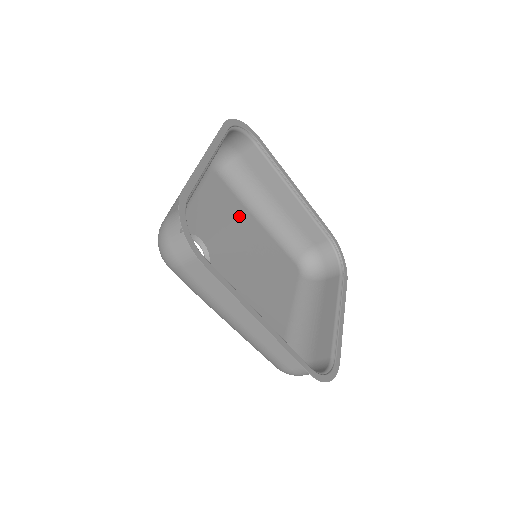
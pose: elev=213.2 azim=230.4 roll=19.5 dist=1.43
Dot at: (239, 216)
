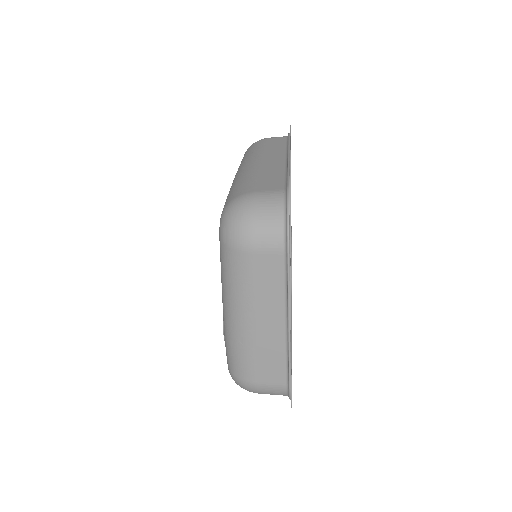
Dot at: occluded
